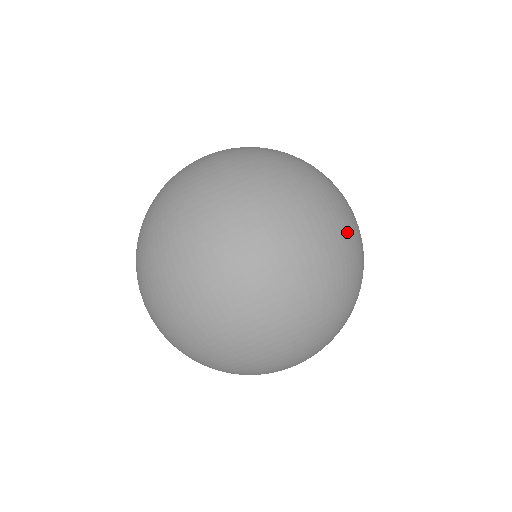
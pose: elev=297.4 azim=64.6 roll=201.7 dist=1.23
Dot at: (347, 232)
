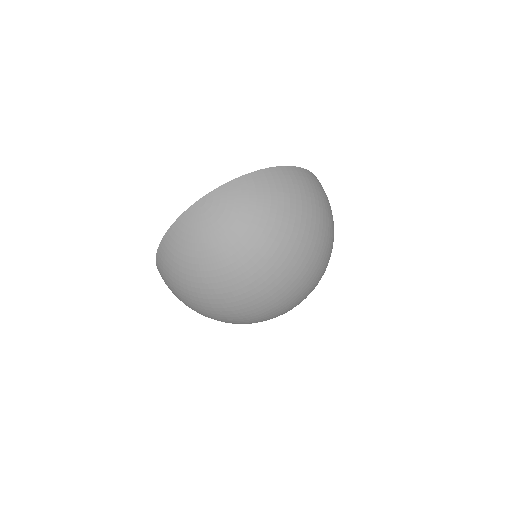
Dot at: (329, 257)
